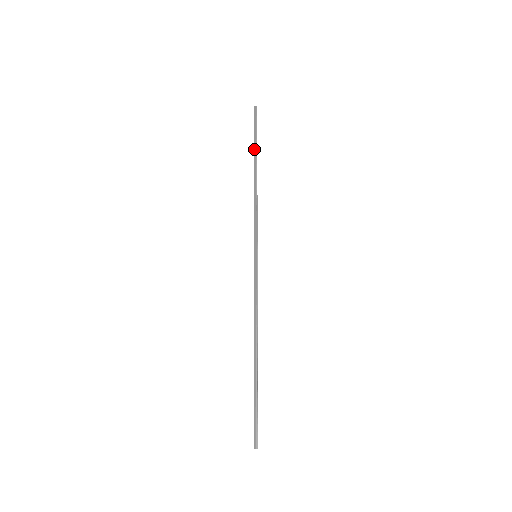
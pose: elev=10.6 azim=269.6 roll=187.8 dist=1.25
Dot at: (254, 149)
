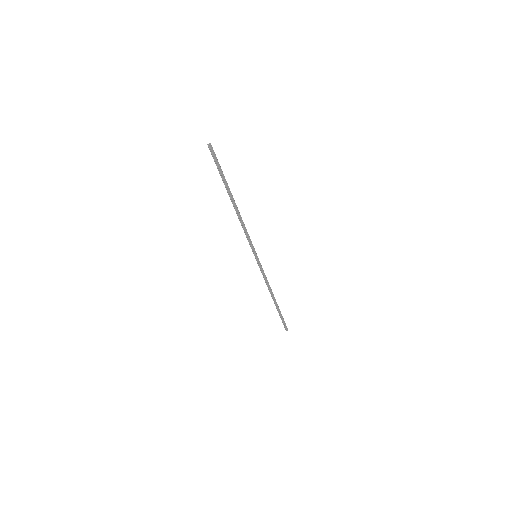
Dot at: occluded
